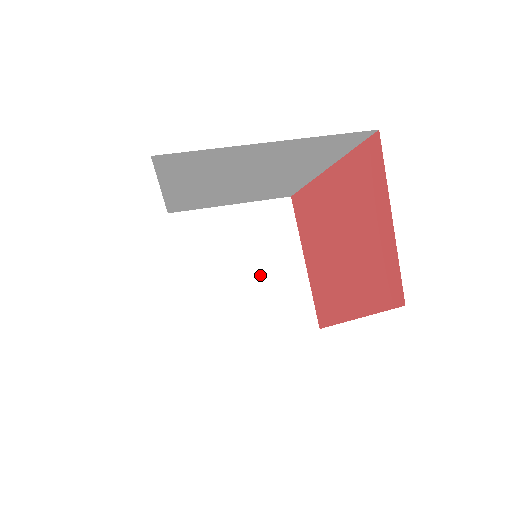
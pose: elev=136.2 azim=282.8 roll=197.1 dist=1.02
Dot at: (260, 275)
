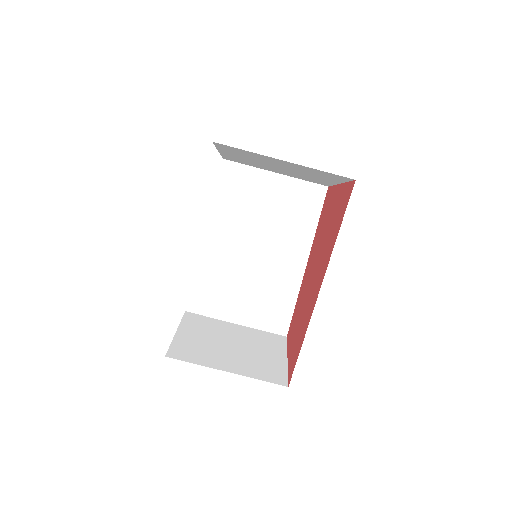
Dot at: (294, 172)
